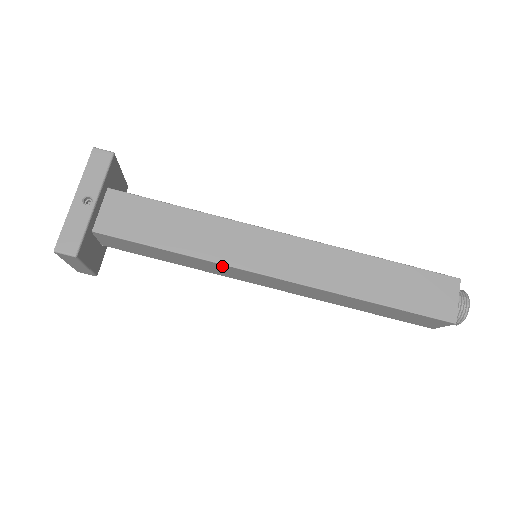
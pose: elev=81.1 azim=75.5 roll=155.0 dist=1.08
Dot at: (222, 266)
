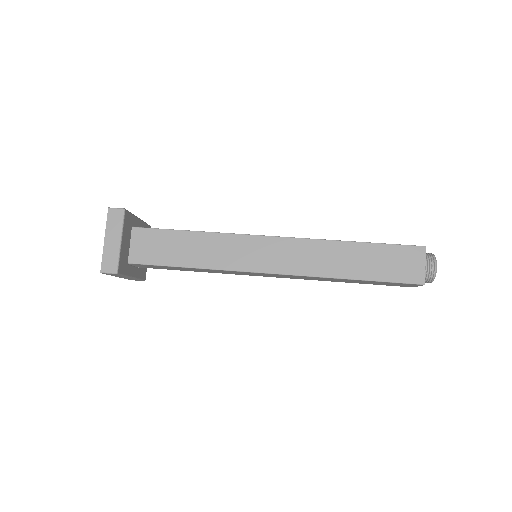
Dot at: (231, 239)
